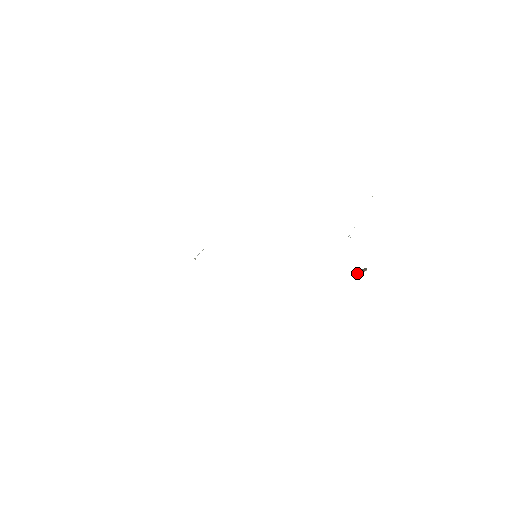
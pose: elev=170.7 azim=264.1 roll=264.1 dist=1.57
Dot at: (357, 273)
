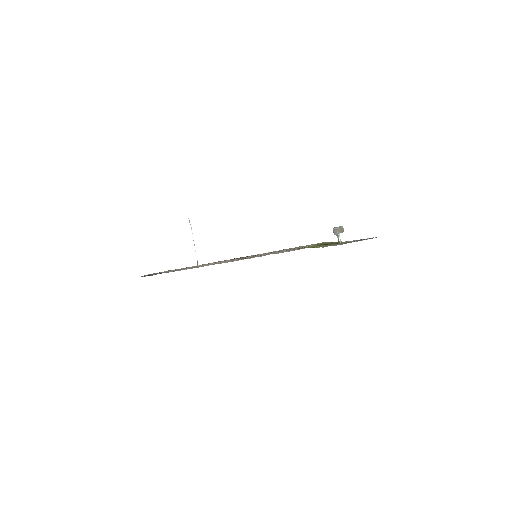
Dot at: (335, 231)
